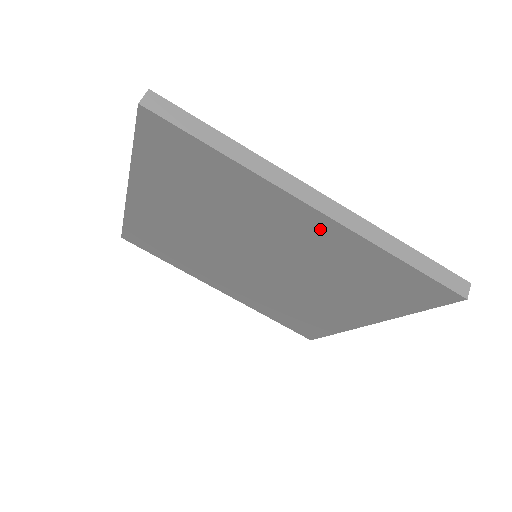
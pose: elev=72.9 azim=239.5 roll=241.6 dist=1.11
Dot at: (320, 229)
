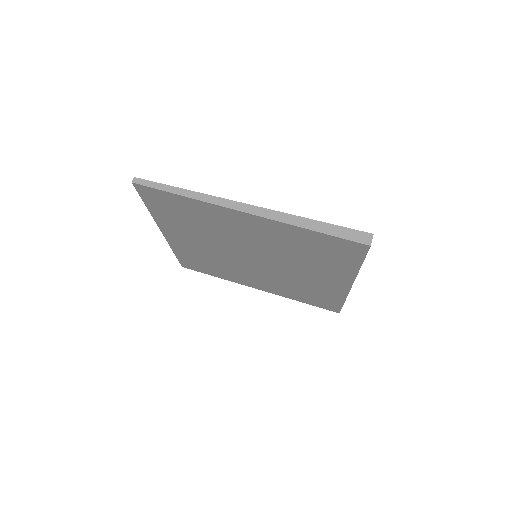
Dot at: (335, 286)
